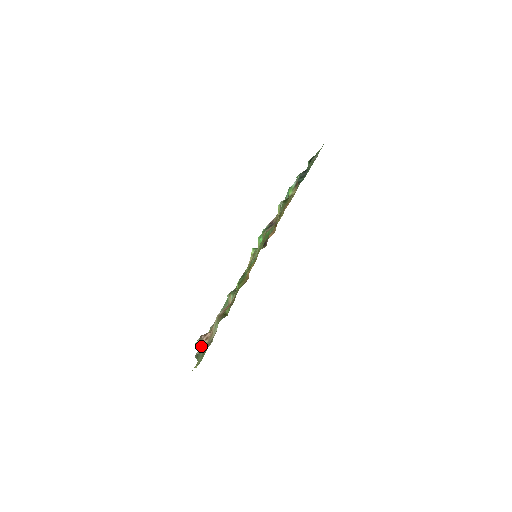
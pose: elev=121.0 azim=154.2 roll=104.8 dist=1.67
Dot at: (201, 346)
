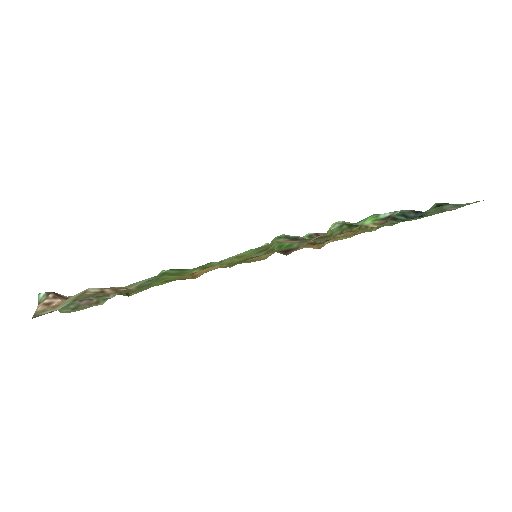
Dot at: occluded
